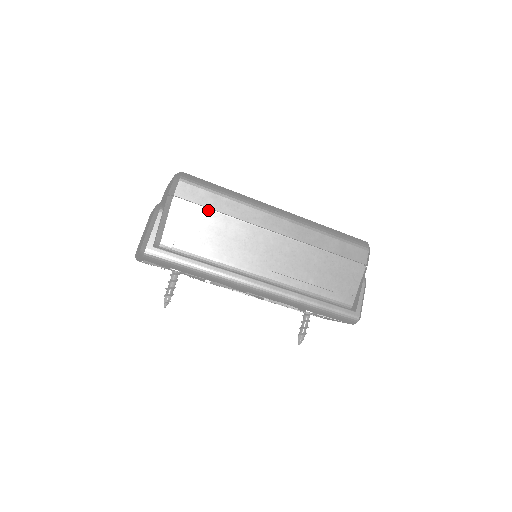
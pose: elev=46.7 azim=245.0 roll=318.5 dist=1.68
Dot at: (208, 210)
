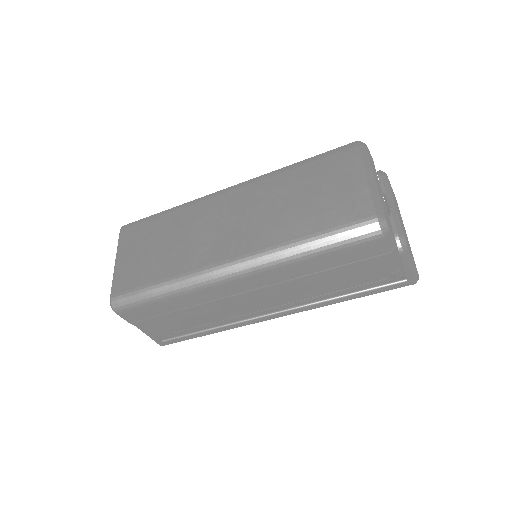
Dot at: (166, 314)
